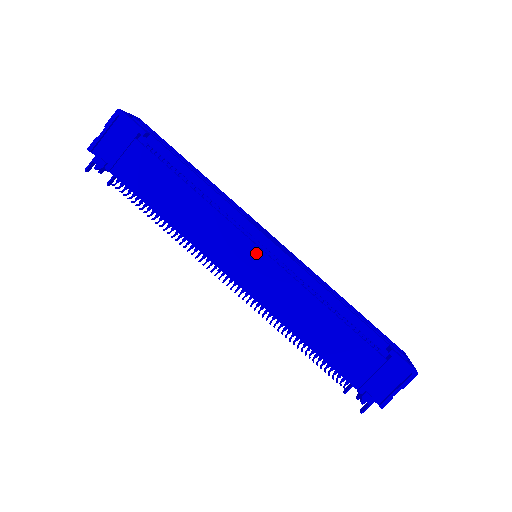
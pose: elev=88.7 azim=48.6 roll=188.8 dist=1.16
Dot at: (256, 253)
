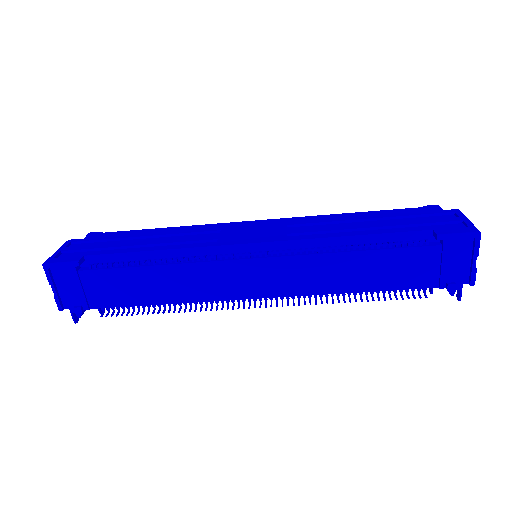
Dot at: (250, 265)
